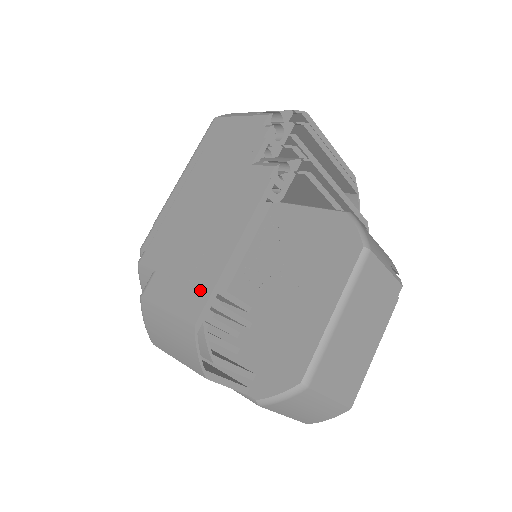
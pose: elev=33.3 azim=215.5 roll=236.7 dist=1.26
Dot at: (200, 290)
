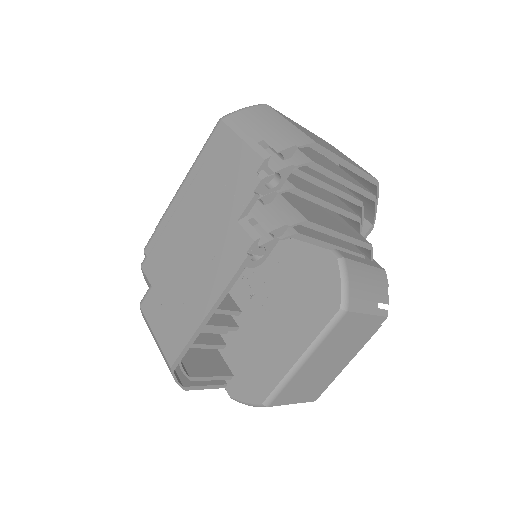
Dot at: (178, 337)
